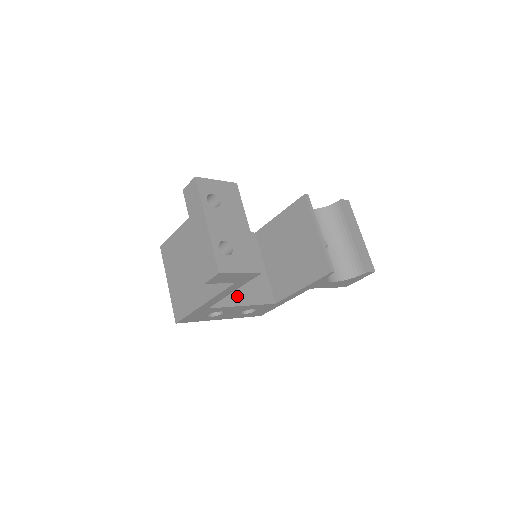
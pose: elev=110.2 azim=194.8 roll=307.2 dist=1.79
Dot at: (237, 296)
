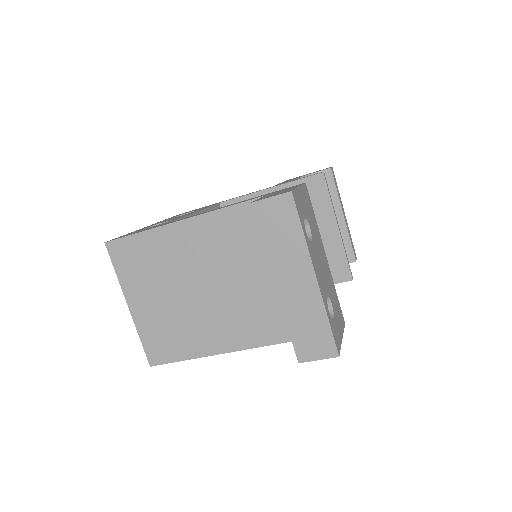
Dot at: occluded
